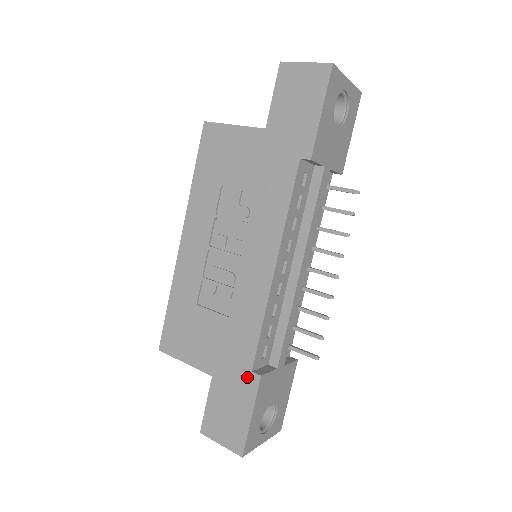
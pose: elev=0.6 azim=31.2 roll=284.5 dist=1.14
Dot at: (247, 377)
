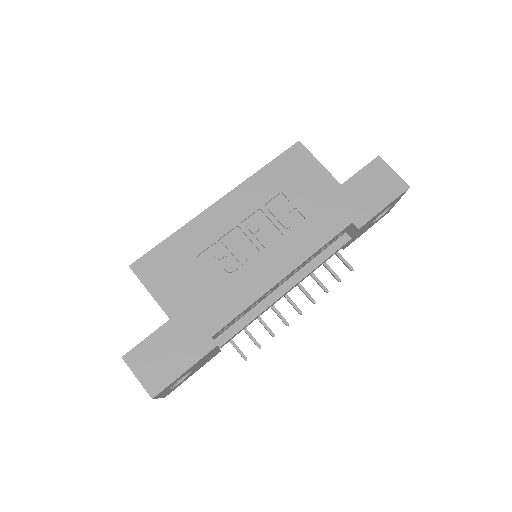
Dot at: (204, 339)
